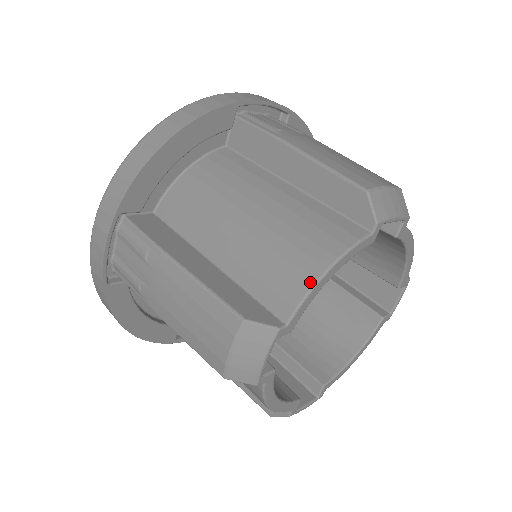
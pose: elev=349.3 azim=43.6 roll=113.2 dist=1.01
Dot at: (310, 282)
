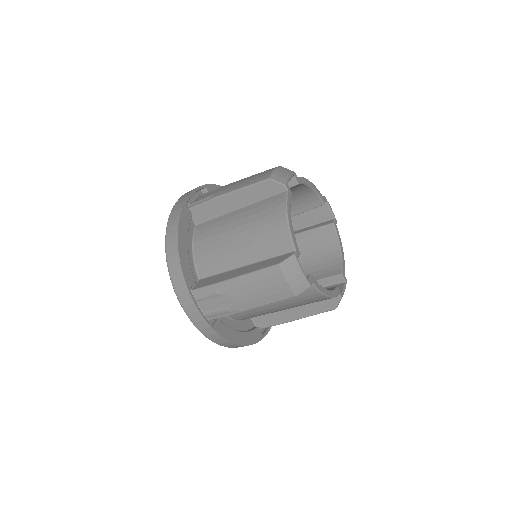
Dot at: (286, 228)
